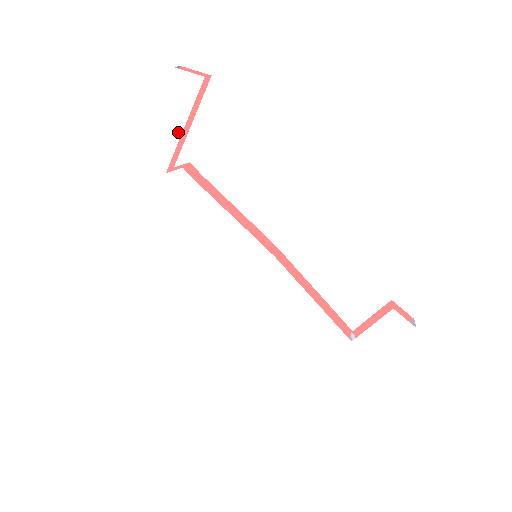
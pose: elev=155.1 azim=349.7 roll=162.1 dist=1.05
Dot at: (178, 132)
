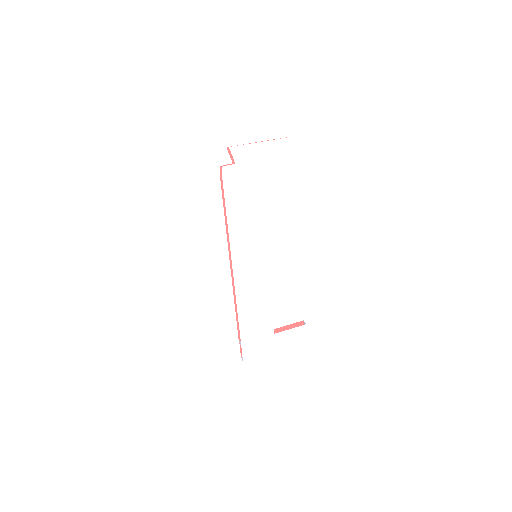
Dot at: (271, 166)
